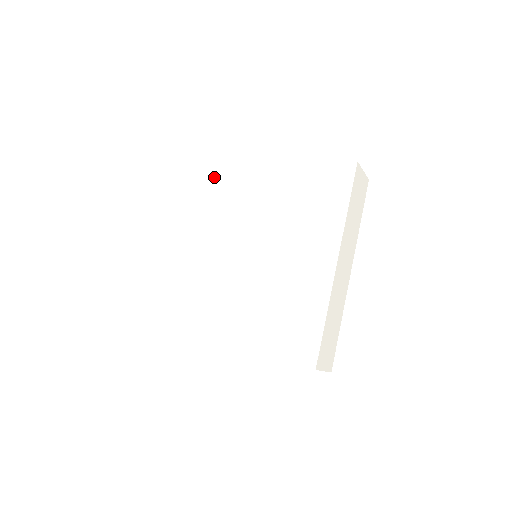
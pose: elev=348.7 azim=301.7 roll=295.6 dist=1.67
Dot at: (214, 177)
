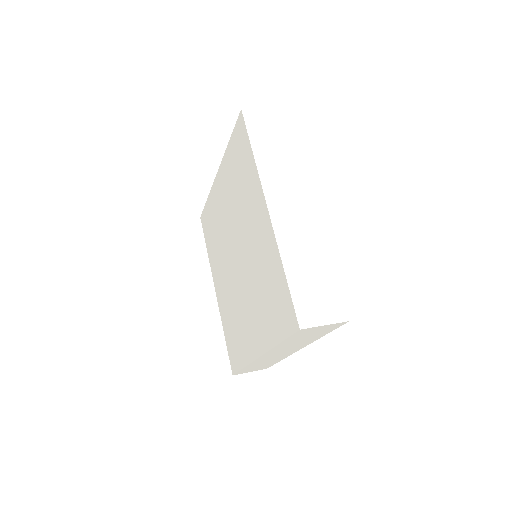
Dot at: (208, 218)
